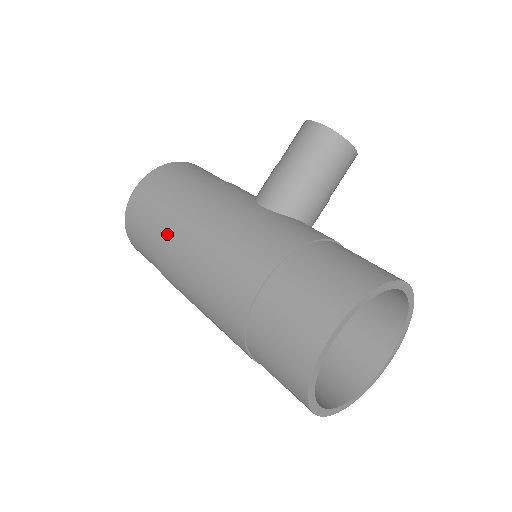
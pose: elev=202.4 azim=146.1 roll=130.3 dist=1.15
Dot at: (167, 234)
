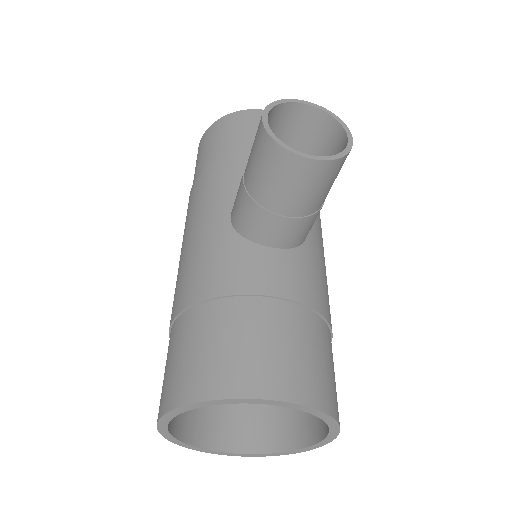
Dot at: occluded
